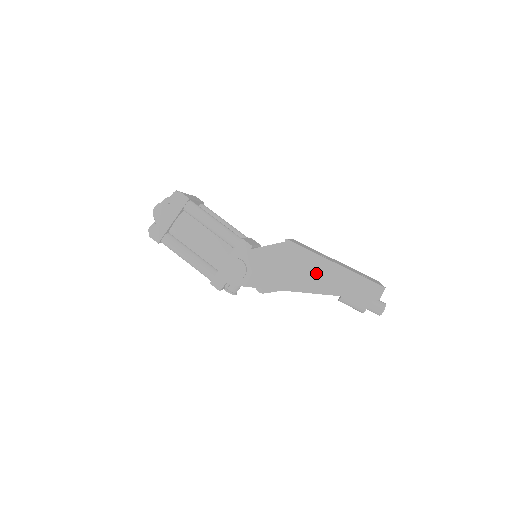
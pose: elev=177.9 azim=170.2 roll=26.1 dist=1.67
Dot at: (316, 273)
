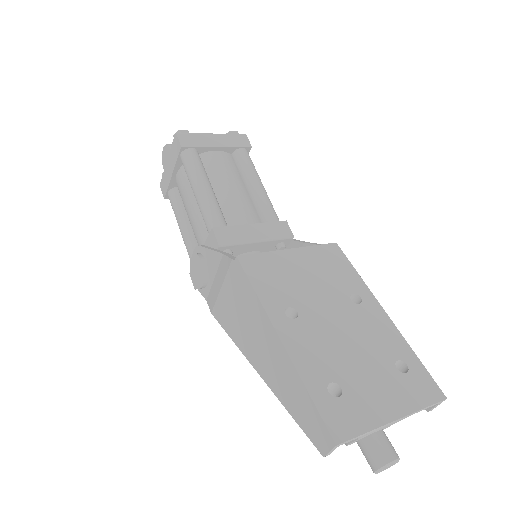
Dot at: (258, 337)
